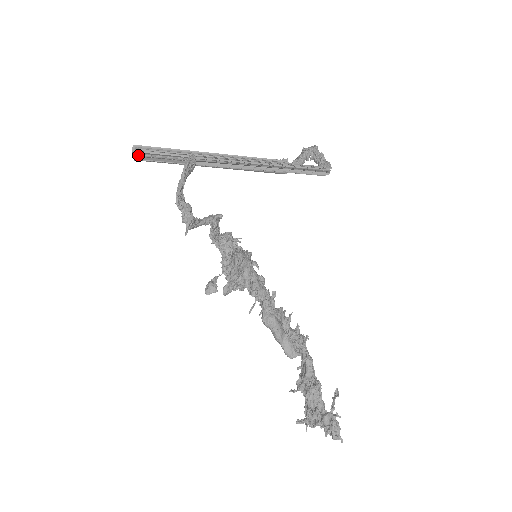
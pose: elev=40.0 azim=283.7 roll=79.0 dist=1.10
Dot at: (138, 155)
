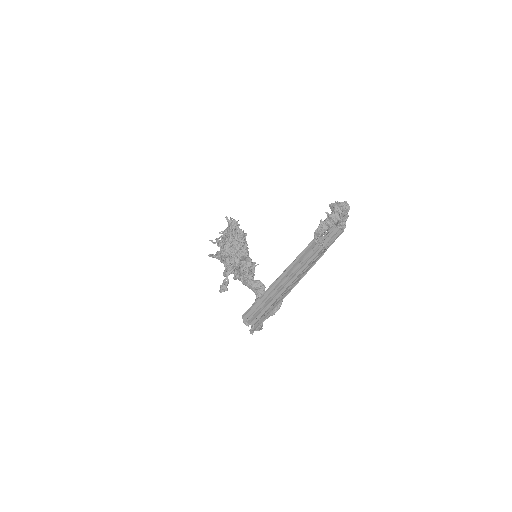
Dot at: (249, 322)
